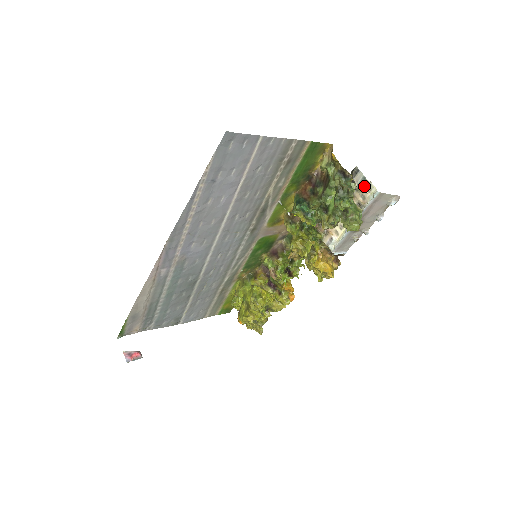
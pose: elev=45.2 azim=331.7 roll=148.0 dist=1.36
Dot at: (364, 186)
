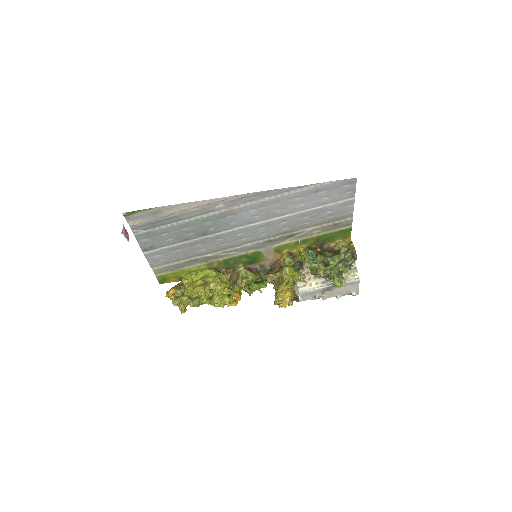
Dot at: (353, 271)
